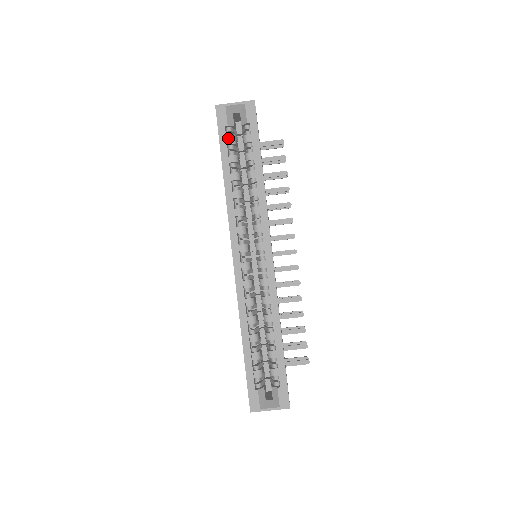
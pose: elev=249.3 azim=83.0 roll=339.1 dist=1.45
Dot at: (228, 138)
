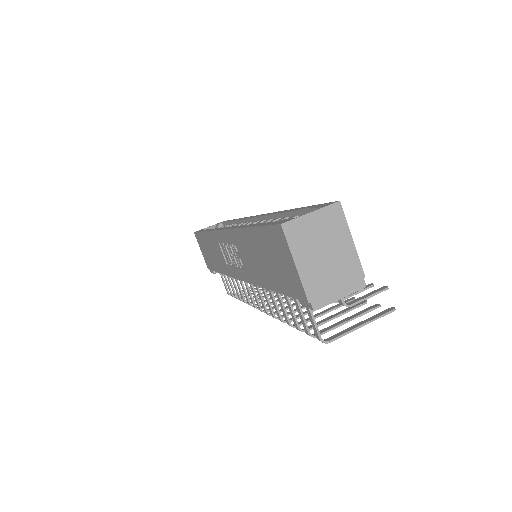
Dot at: occluded
